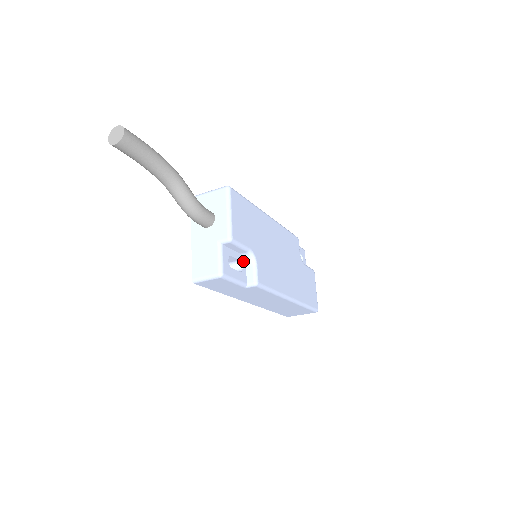
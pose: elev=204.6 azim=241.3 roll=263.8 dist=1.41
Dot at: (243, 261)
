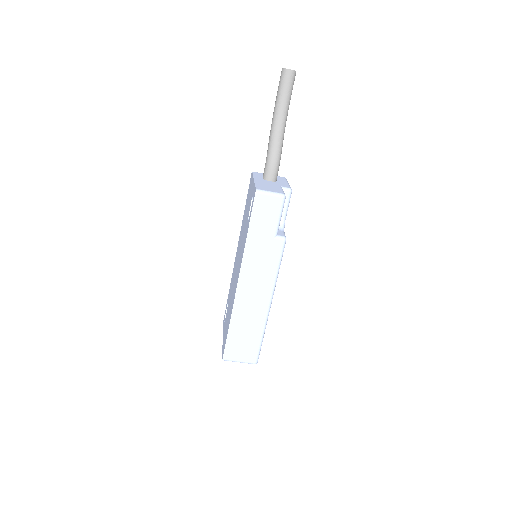
Dot at: occluded
